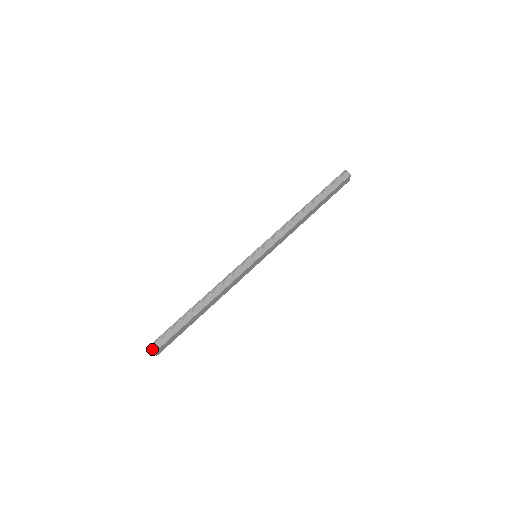
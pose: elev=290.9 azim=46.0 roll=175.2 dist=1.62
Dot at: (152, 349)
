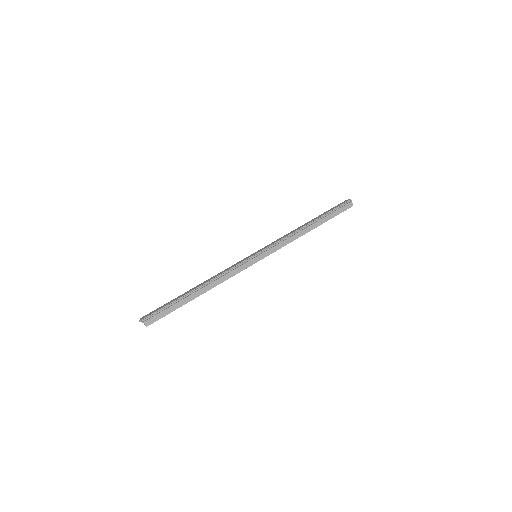
Dot at: (146, 323)
